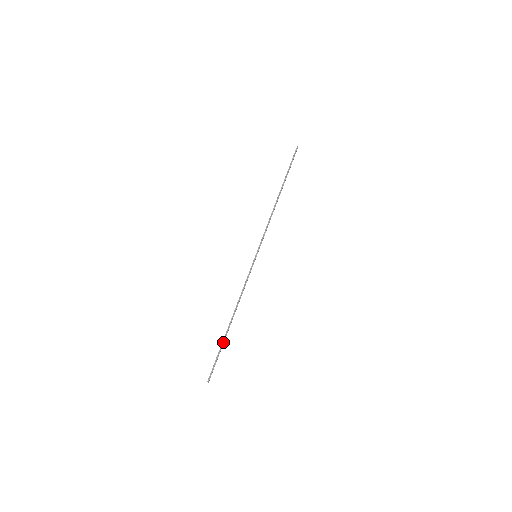
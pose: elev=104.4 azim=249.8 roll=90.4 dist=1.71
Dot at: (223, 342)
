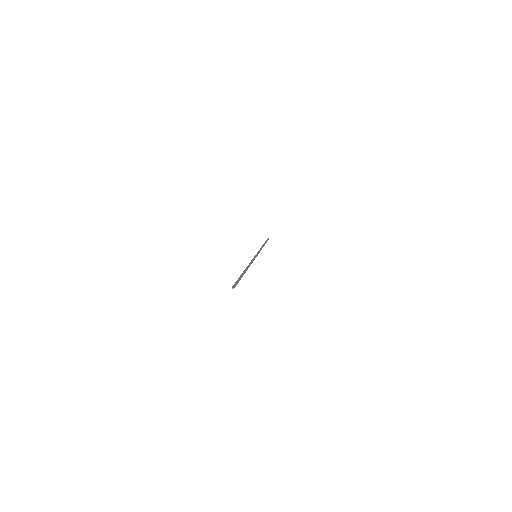
Dot at: (241, 275)
